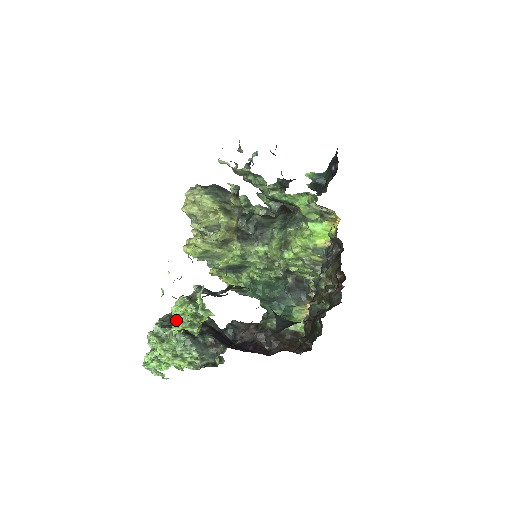
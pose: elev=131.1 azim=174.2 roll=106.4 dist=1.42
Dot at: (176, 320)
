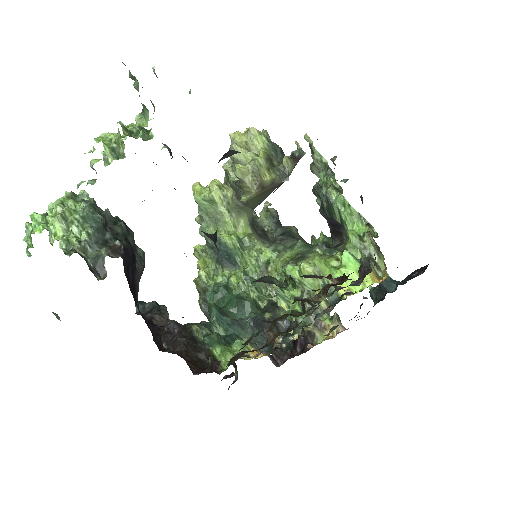
Dot at: (106, 133)
